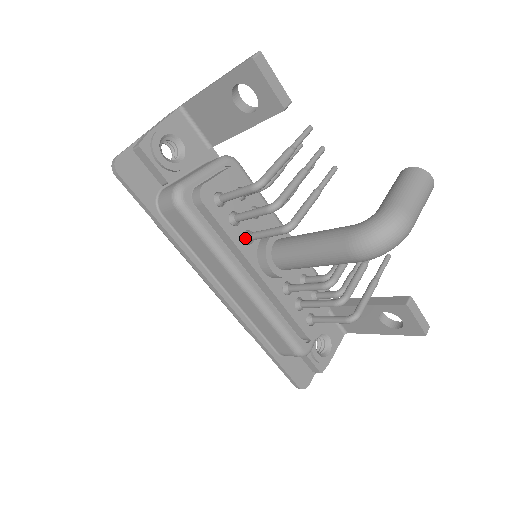
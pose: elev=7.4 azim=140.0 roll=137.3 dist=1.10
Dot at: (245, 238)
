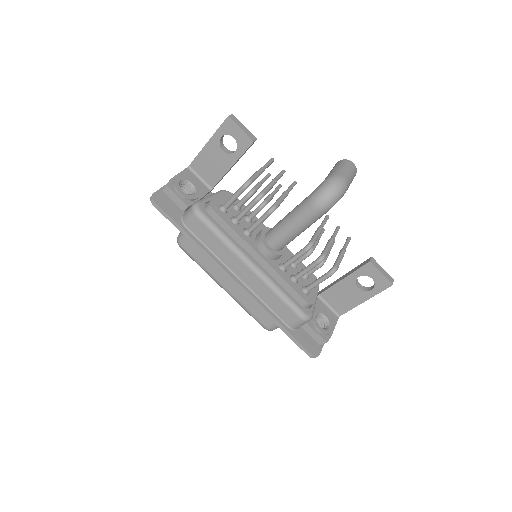
Dot at: (245, 232)
